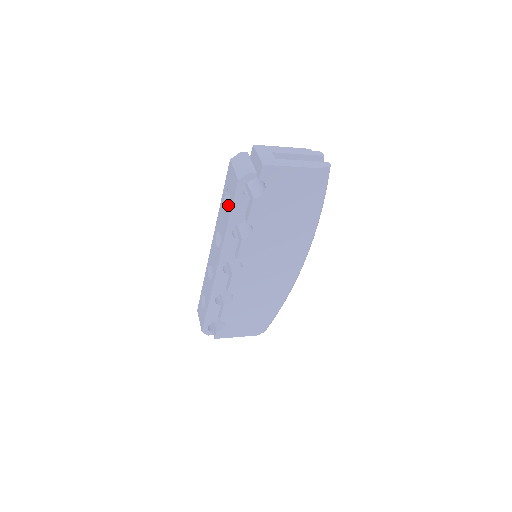
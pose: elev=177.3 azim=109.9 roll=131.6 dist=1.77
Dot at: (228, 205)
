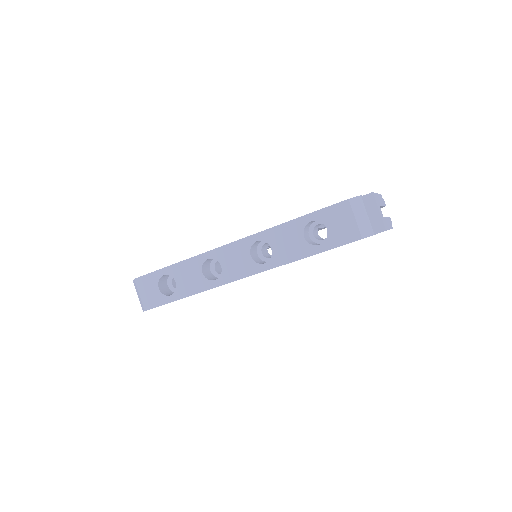
Dot at: (305, 232)
